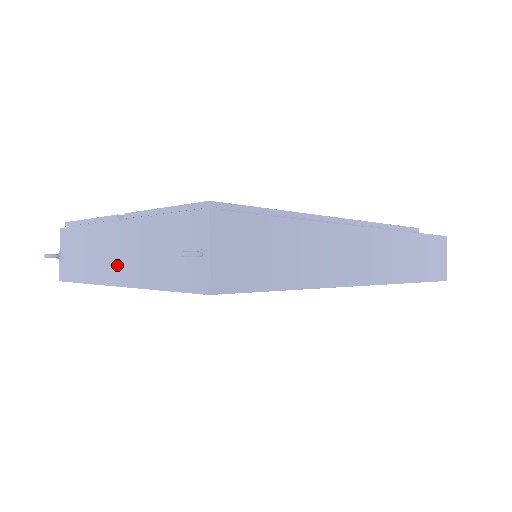
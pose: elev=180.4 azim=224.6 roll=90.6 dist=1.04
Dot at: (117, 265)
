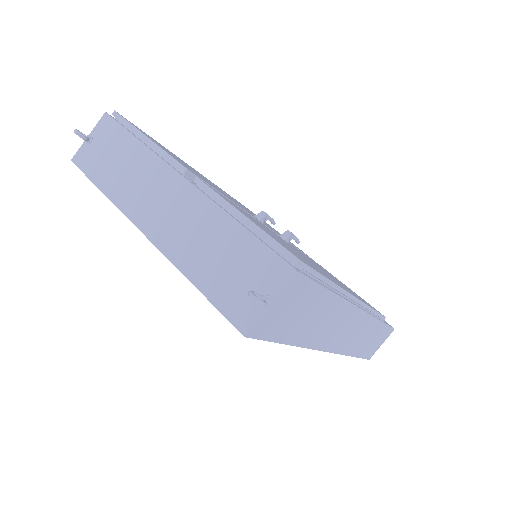
Dot at: (157, 216)
